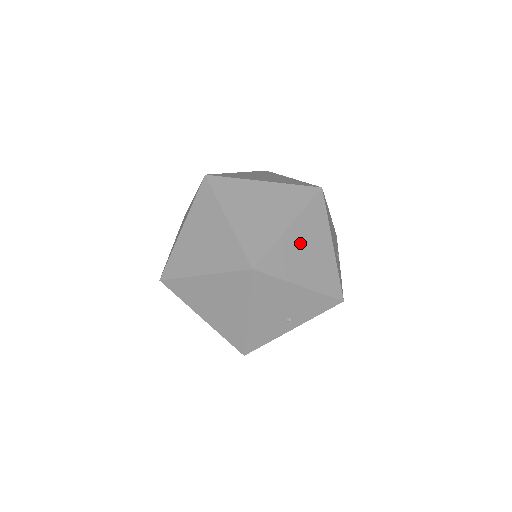
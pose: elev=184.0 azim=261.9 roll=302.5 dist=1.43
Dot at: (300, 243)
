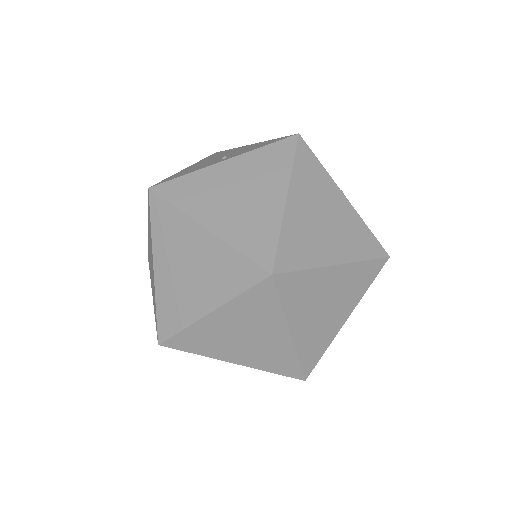
Dot at: occluded
